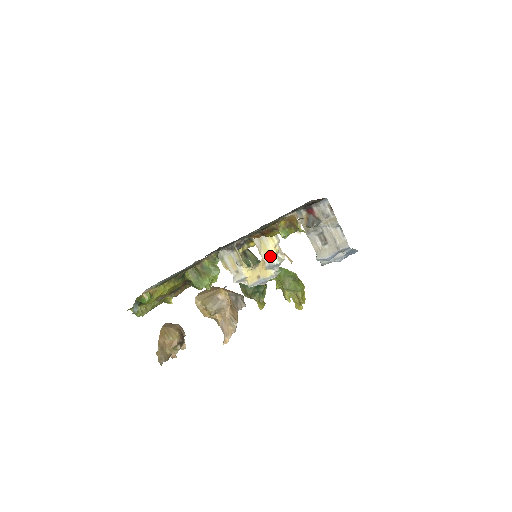
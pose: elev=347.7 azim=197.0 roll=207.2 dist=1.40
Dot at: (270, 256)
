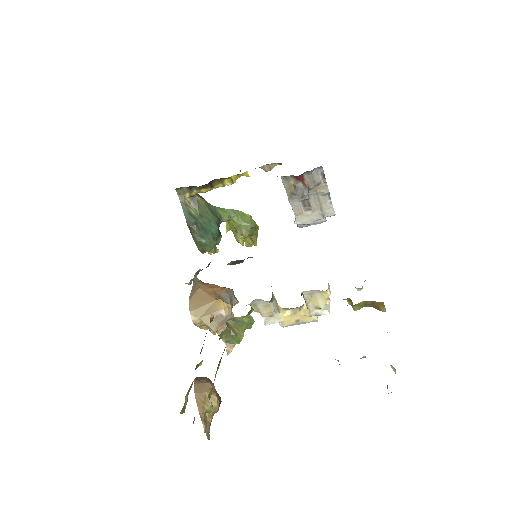
Dot at: (319, 307)
